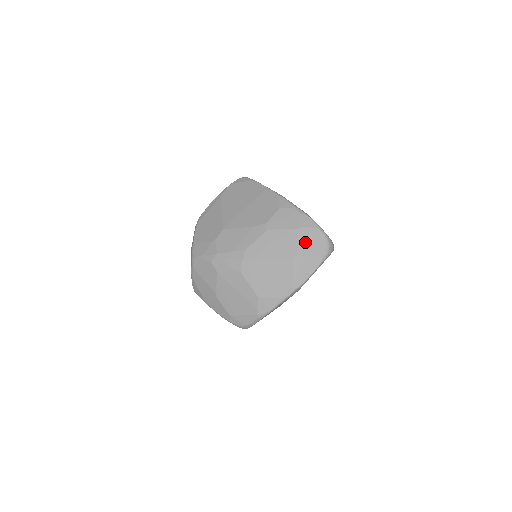
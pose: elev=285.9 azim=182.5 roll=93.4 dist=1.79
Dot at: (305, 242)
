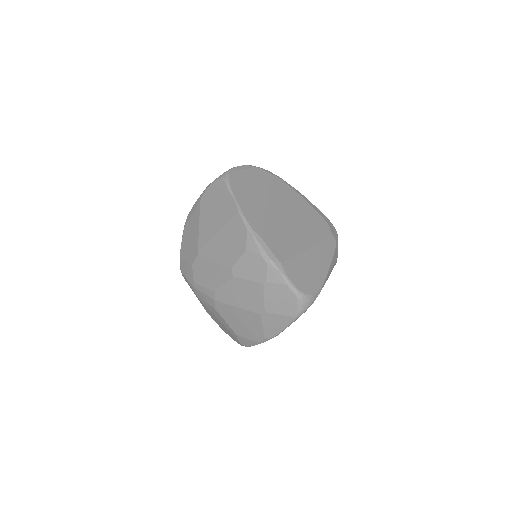
Dot at: (272, 299)
